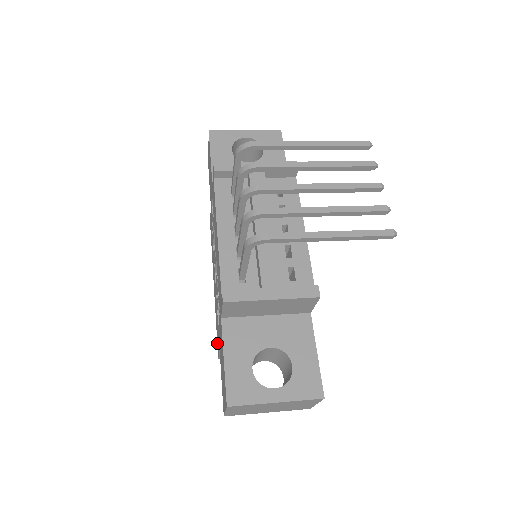
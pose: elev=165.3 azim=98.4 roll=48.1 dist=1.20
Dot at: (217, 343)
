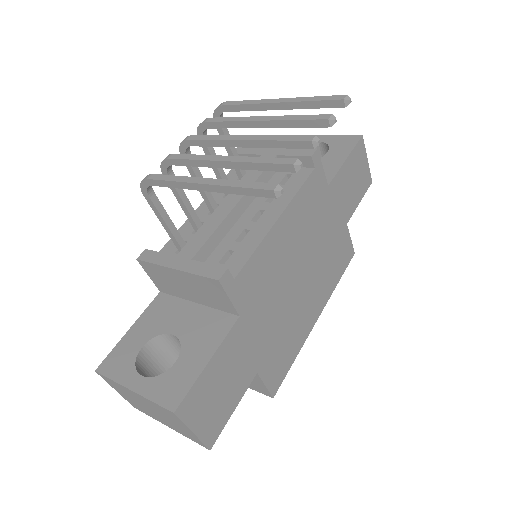
Dot at: occluded
